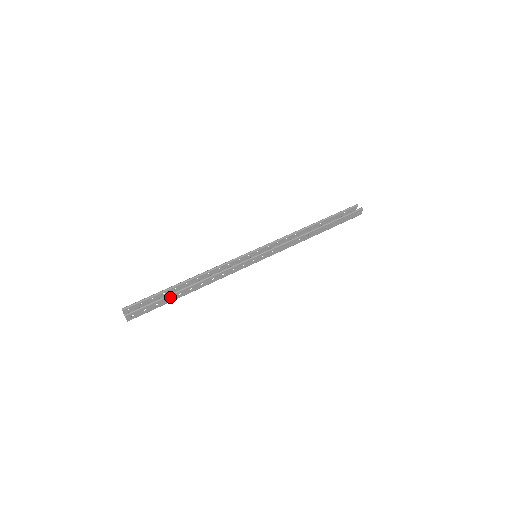
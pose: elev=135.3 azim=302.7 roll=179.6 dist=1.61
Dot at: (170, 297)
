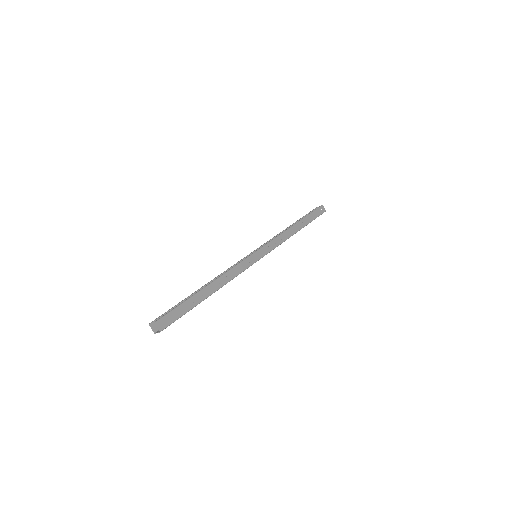
Dot at: (193, 299)
